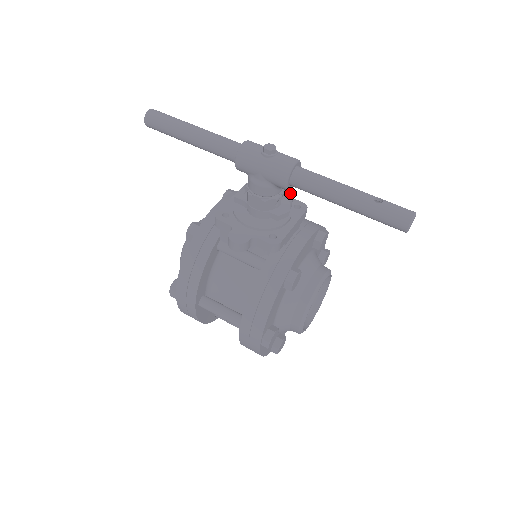
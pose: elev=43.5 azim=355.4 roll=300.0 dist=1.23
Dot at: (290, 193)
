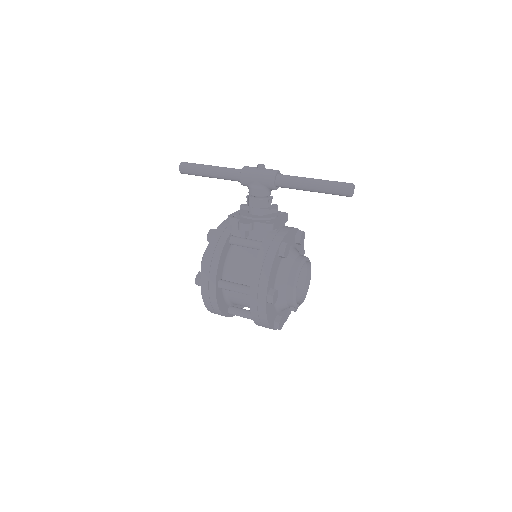
Dot at: occluded
